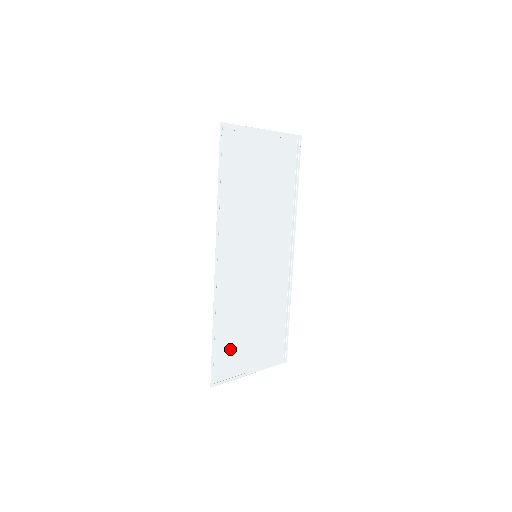
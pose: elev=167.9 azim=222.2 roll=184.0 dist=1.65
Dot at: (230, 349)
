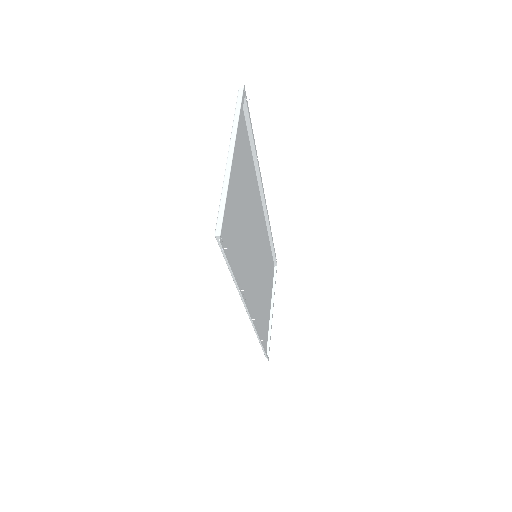
Dot at: (264, 326)
